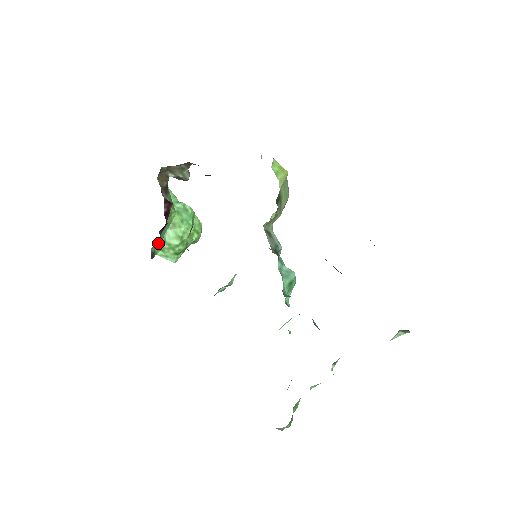
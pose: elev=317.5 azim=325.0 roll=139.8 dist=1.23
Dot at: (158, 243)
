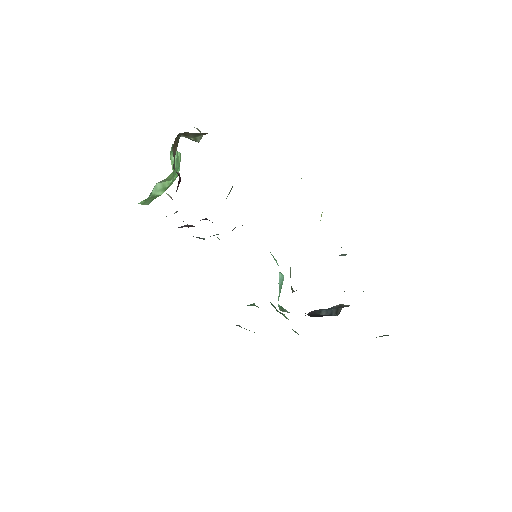
Dot at: occluded
